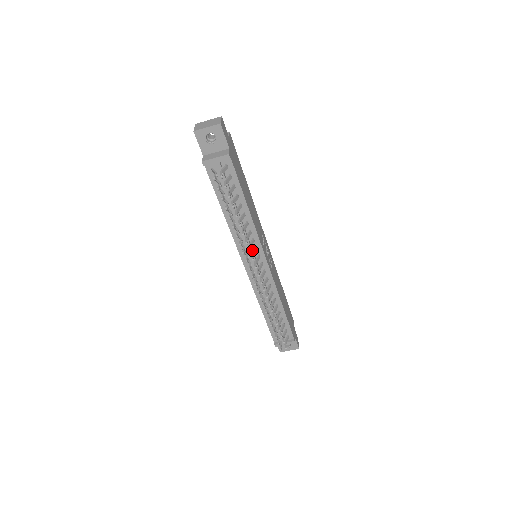
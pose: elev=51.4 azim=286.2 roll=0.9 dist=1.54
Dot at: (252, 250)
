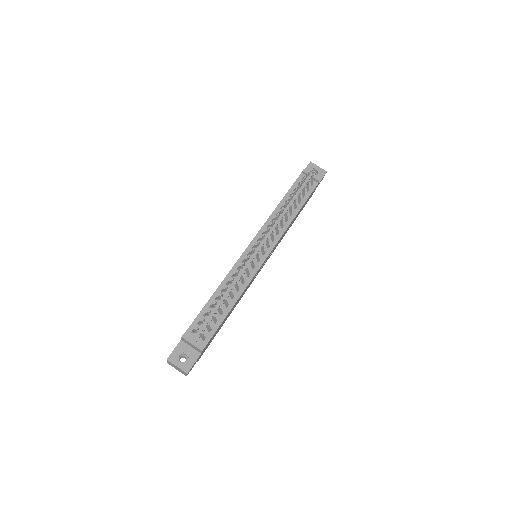
Dot at: (270, 237)
